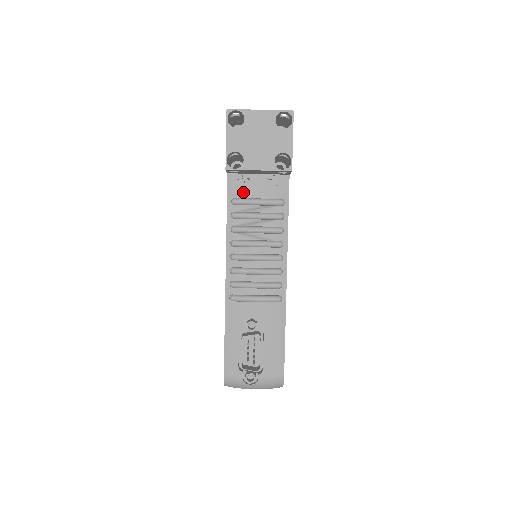
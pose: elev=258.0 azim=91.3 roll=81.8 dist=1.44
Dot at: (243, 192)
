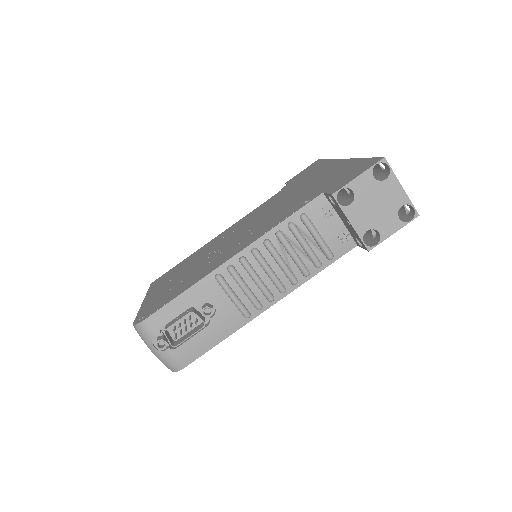
Dot at: (317, 218)
